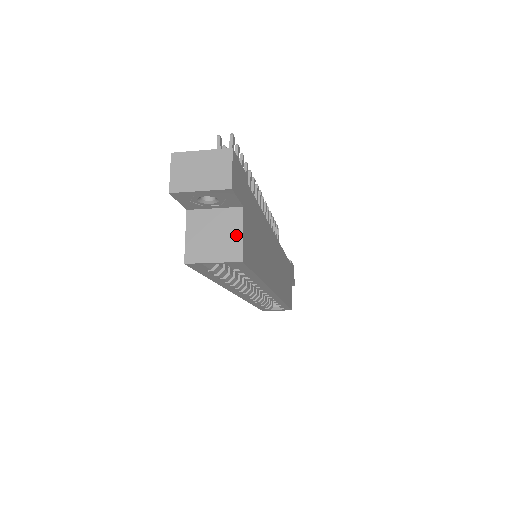
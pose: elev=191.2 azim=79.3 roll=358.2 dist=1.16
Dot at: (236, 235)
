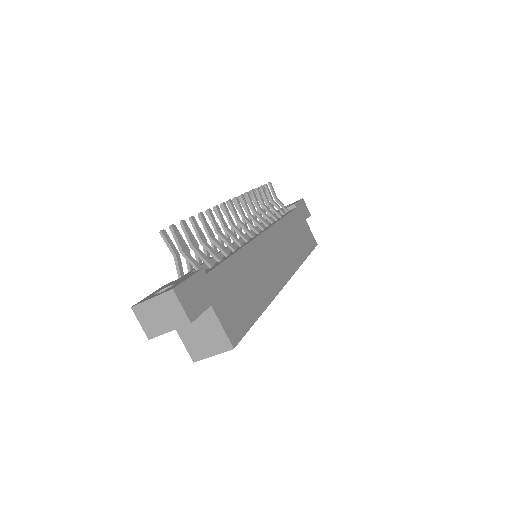
Dot at: (218, 330)
